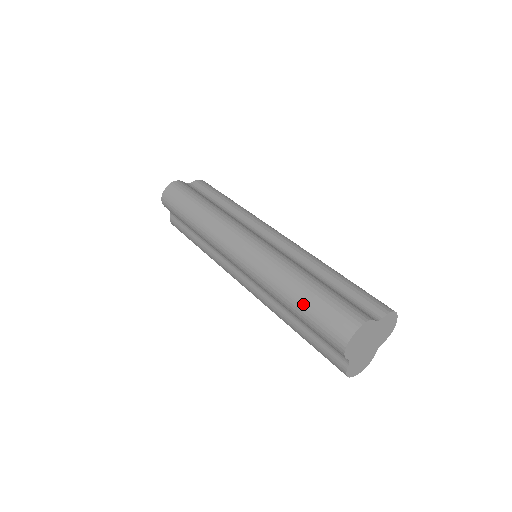
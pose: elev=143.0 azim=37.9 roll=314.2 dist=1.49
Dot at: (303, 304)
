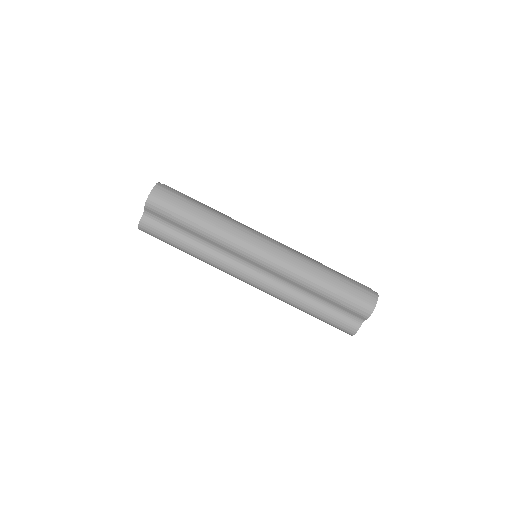
Dot at: occluded
